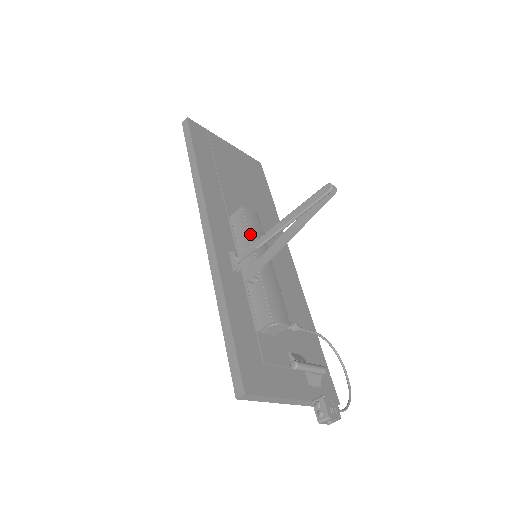
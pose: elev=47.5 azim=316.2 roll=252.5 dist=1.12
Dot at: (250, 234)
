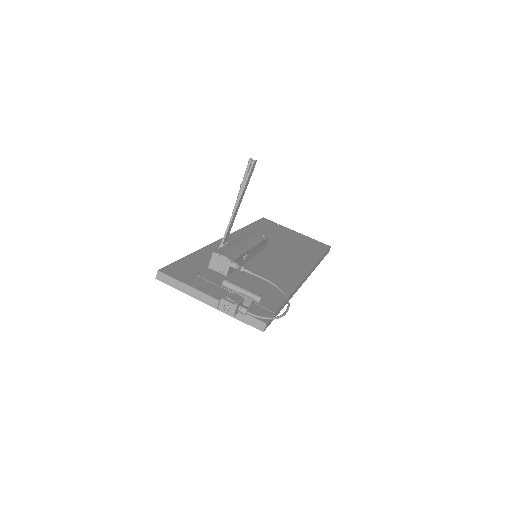
Dot at: (245, 235)
